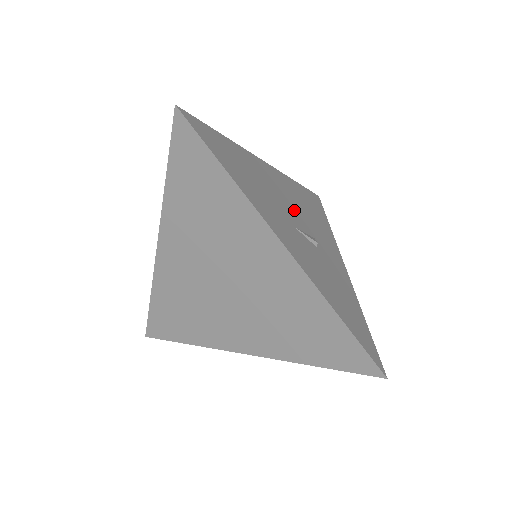
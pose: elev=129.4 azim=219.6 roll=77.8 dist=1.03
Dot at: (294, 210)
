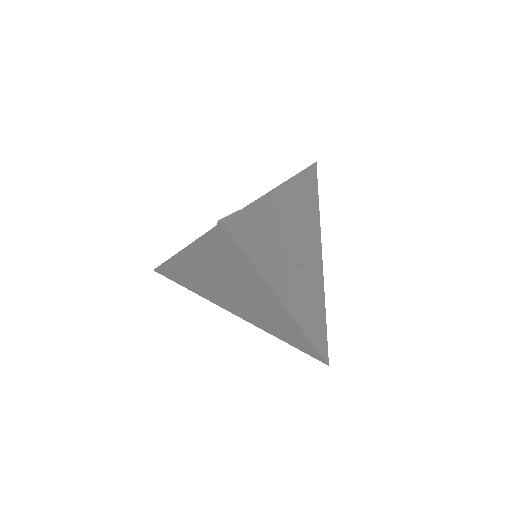
Dot at: (295, 234)
